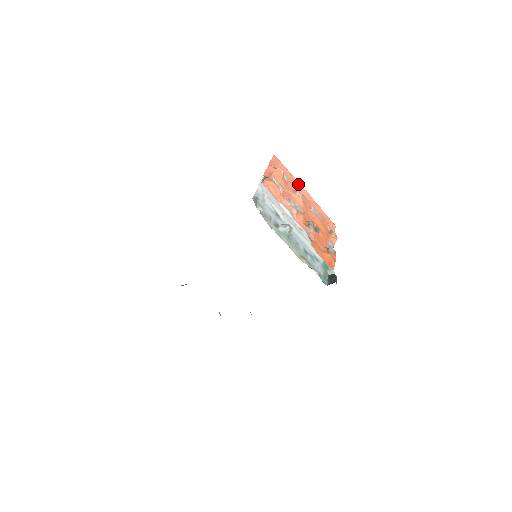
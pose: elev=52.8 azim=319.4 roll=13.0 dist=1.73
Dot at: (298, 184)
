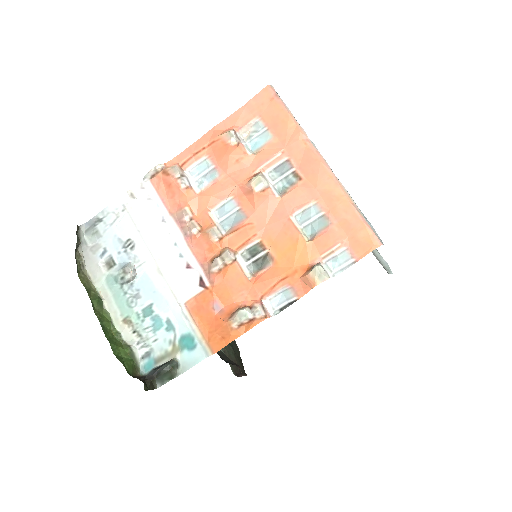
Dot at: (301, 148)
